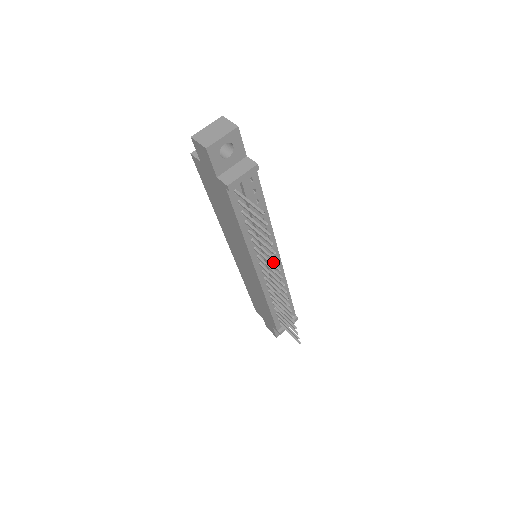
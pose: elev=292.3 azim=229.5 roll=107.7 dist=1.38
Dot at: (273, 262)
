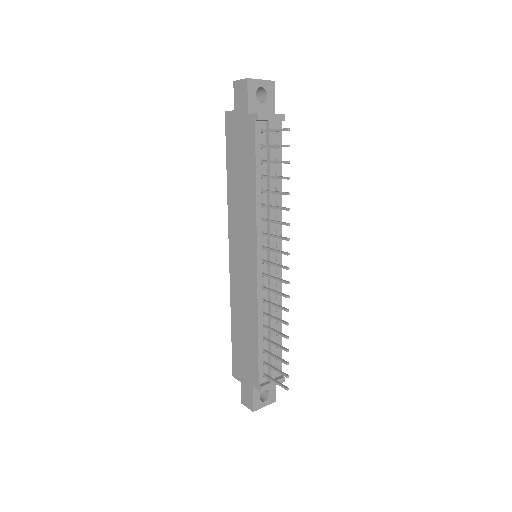
Dot at: (274, 258)
